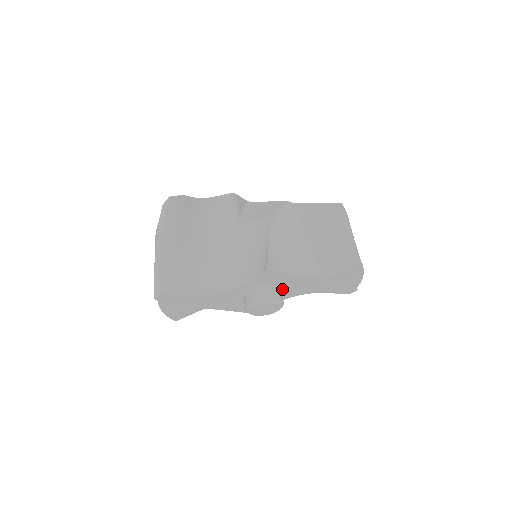
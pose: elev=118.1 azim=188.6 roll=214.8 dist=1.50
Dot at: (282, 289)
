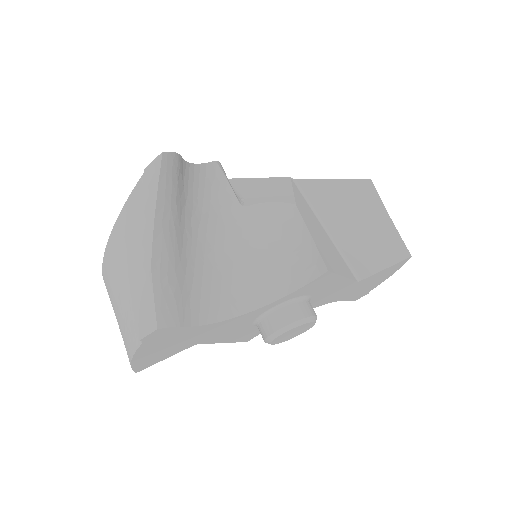
Dot at: occluded
